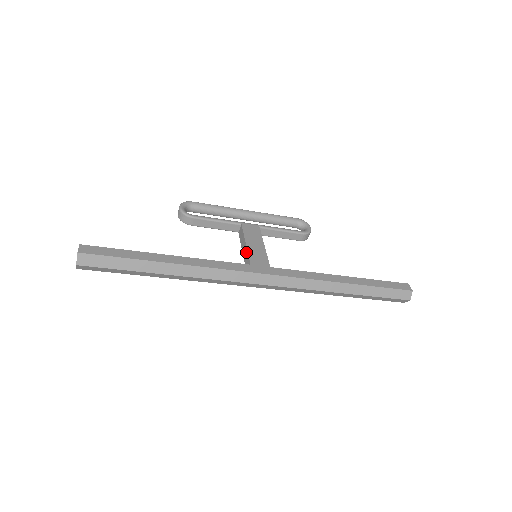
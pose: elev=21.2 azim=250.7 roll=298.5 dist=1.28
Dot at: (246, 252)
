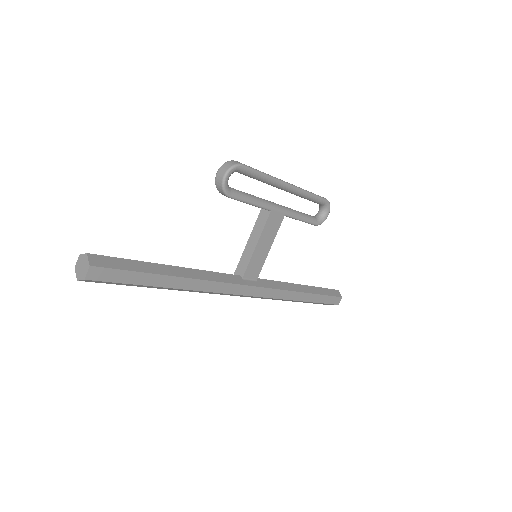
Dot at: (250, 253)
